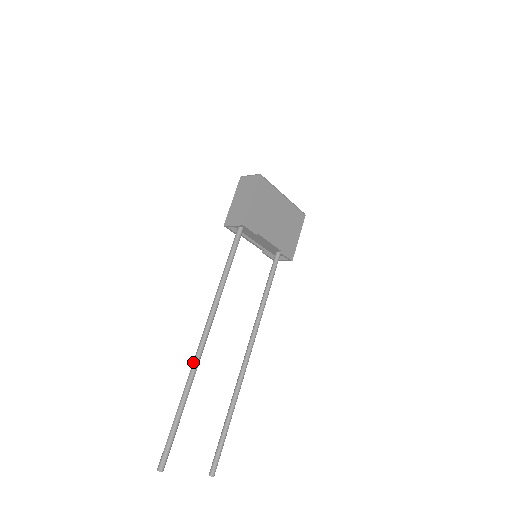
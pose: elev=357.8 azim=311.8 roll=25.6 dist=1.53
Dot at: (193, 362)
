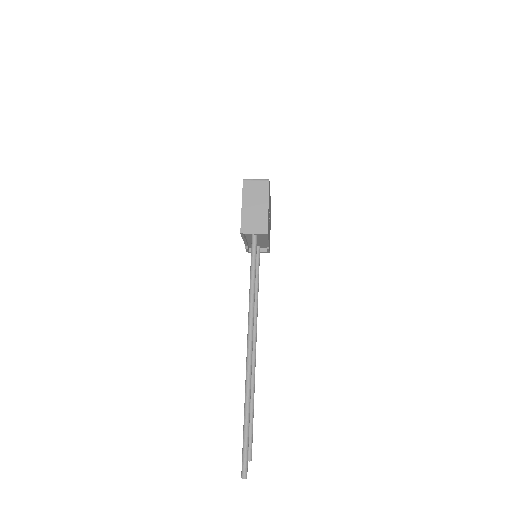
Dot at: (248, 372)
